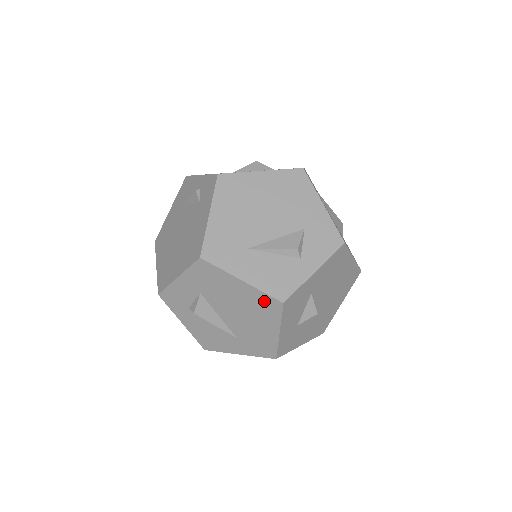
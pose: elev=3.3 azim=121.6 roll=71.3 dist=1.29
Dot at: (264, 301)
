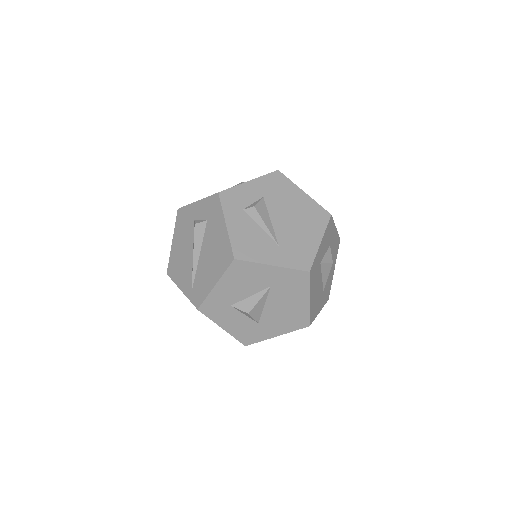
Dot at: (317, 211)
